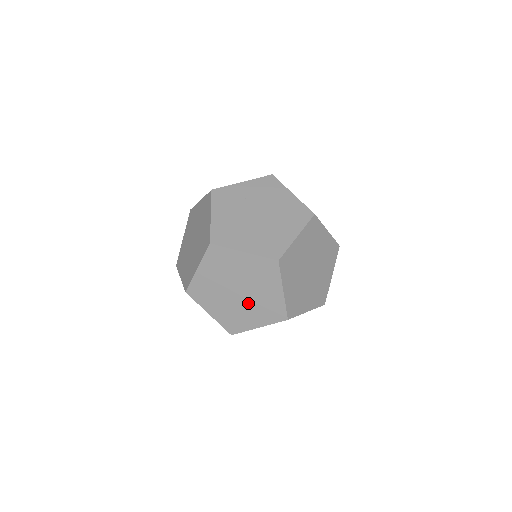
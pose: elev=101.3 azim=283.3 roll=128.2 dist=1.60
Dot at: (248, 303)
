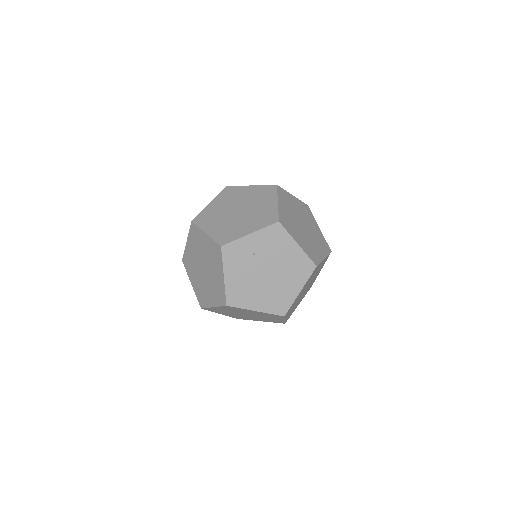
Dot at: (254, 317)
